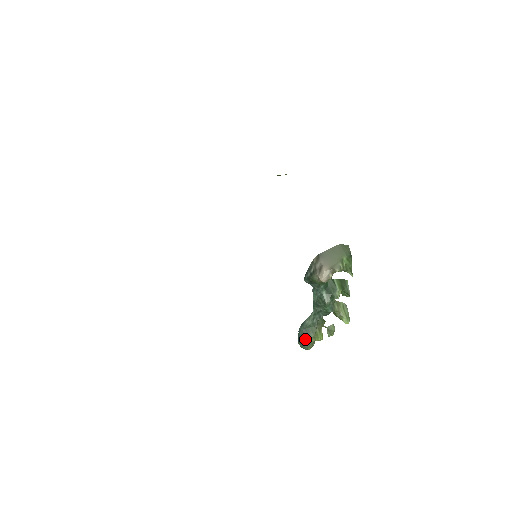
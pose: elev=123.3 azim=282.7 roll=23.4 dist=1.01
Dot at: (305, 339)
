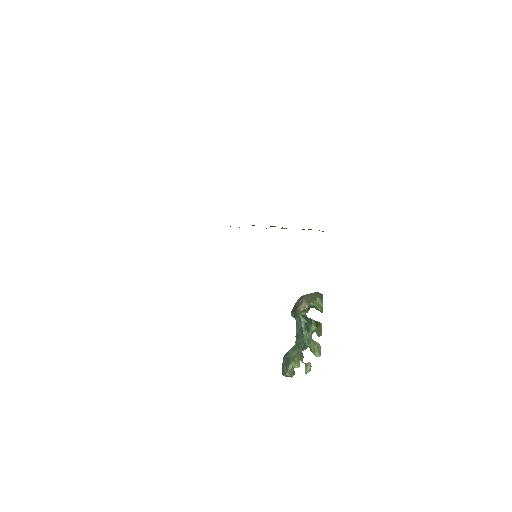
Dot at: (286, 365)
